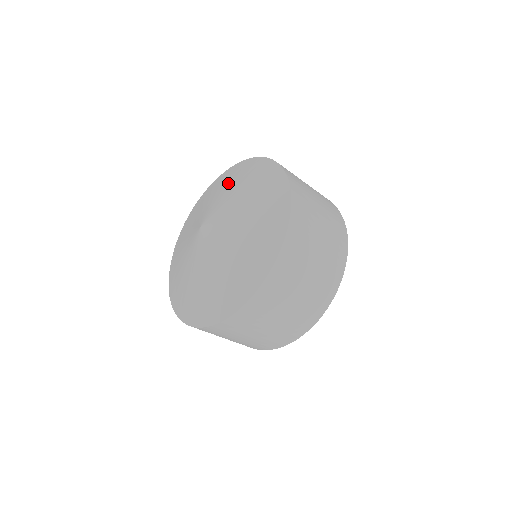
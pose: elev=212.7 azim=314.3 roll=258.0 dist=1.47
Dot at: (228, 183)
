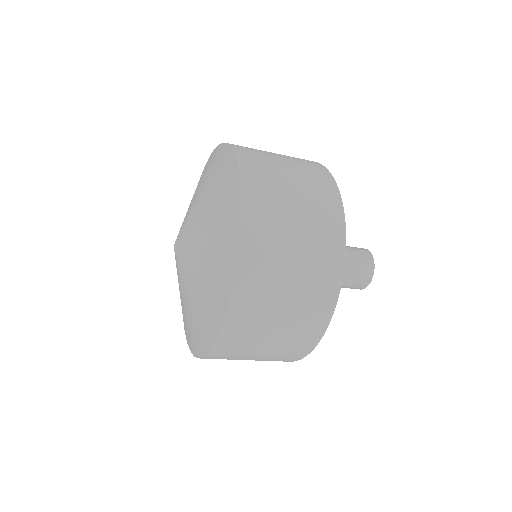
Dot at: (204, 181)
